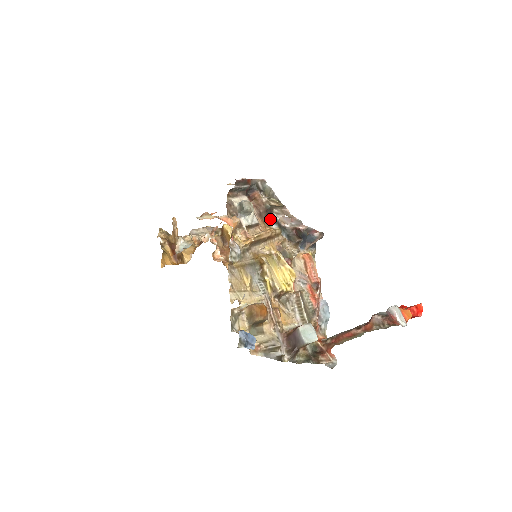
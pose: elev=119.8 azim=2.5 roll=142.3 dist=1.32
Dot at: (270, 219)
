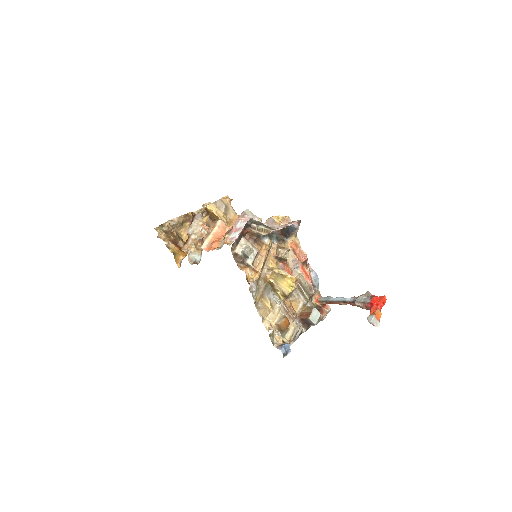
Dot at: (261, 236)
